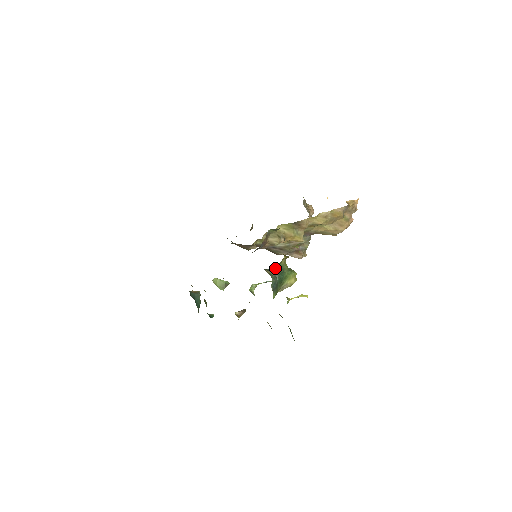
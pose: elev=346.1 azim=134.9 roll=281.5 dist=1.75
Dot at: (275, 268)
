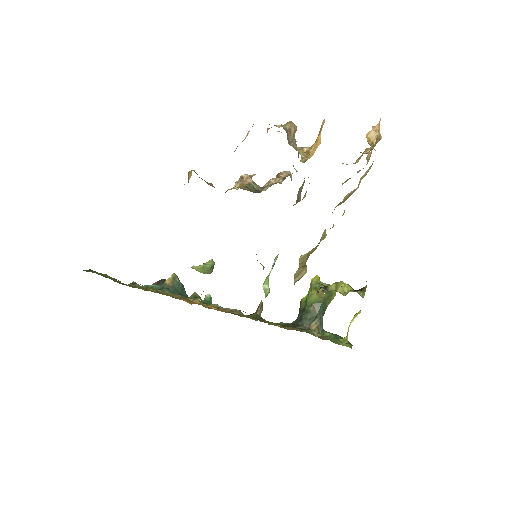
Dot at: (315, 308)
